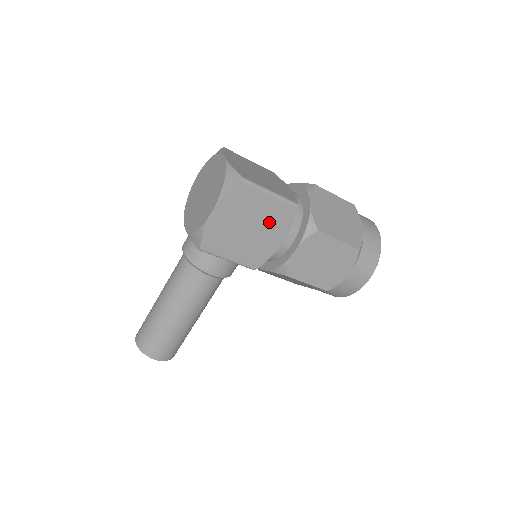
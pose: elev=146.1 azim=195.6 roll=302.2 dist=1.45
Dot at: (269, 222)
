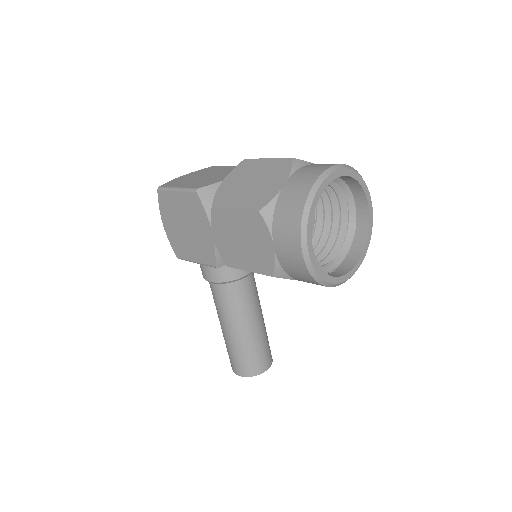
Dot at: (192, 216)
